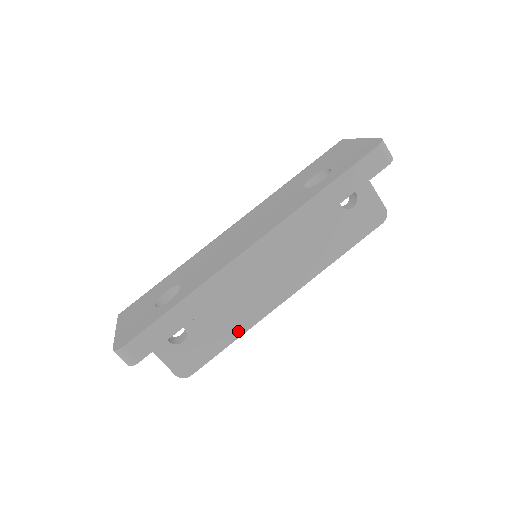
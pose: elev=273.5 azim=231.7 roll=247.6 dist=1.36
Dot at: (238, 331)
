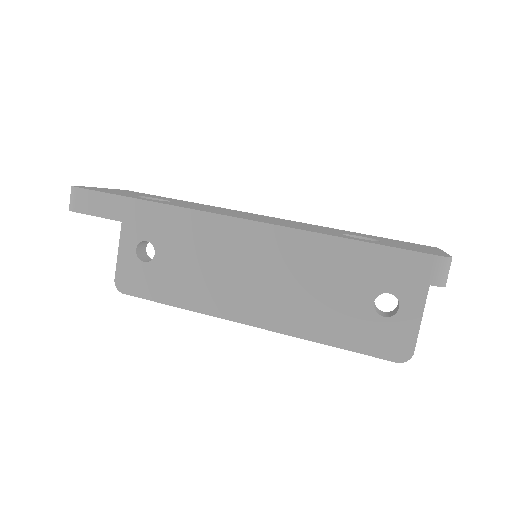
Dot at: (187, 303)
